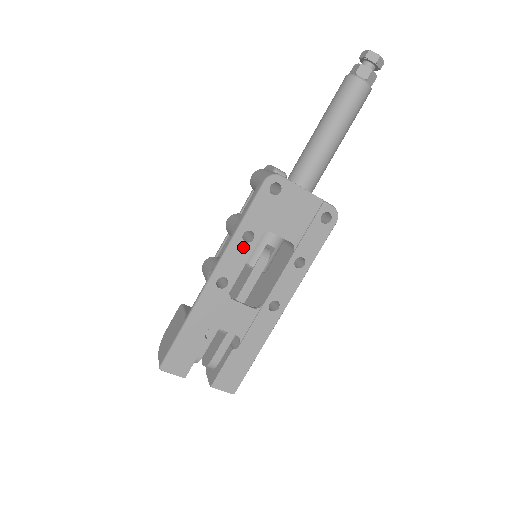
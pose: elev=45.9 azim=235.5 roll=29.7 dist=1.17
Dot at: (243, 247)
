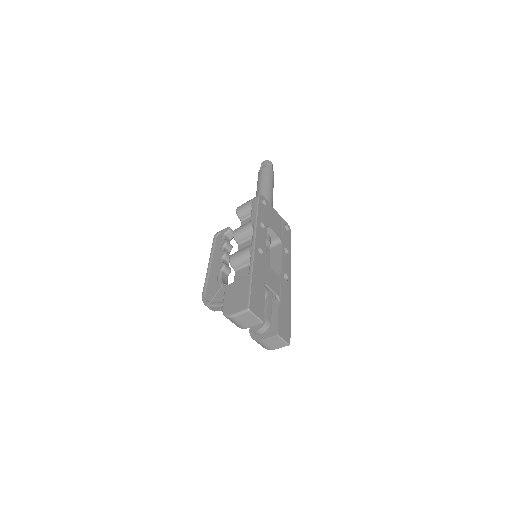
Dot at: (262, 231)
